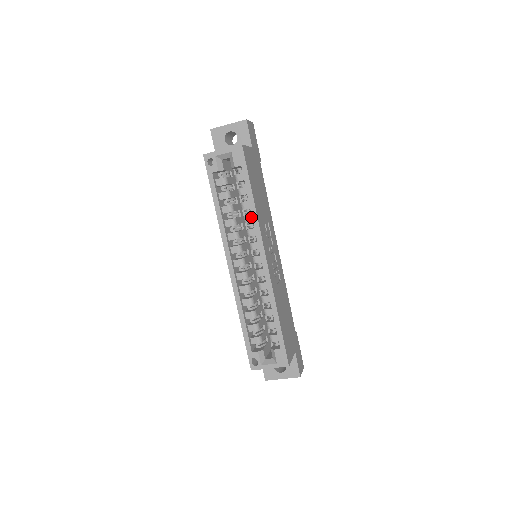
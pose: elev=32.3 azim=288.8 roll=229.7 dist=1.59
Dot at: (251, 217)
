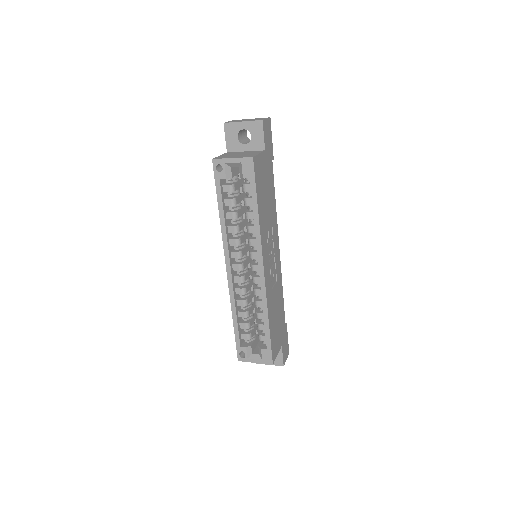
Dot at: (254, 228)
